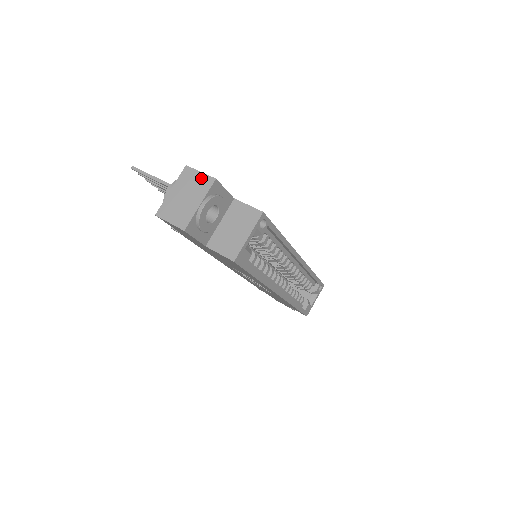
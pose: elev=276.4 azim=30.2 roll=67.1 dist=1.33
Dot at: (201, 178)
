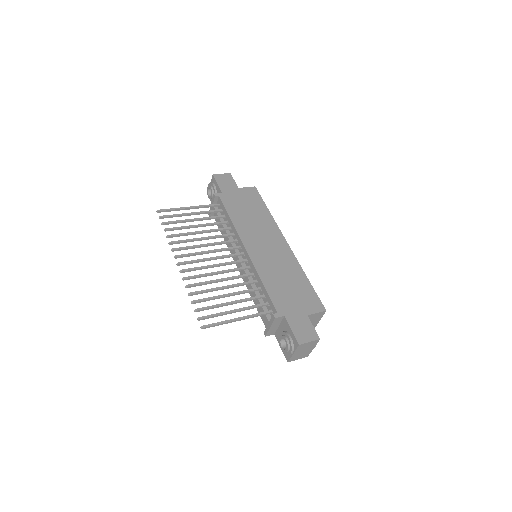
Dot at: (311, 343)
